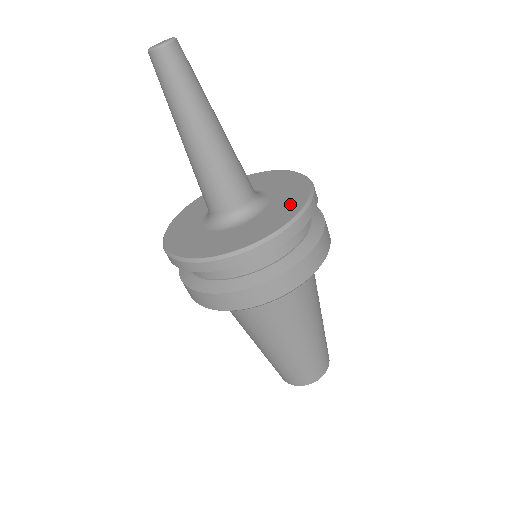
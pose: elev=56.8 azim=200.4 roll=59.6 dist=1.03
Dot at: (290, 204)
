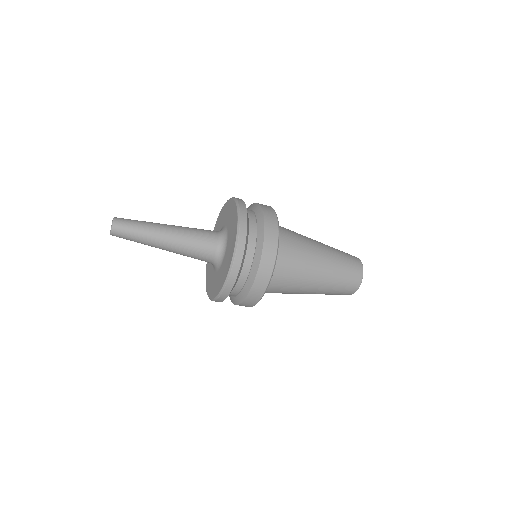
Dot at: (233, 236)
